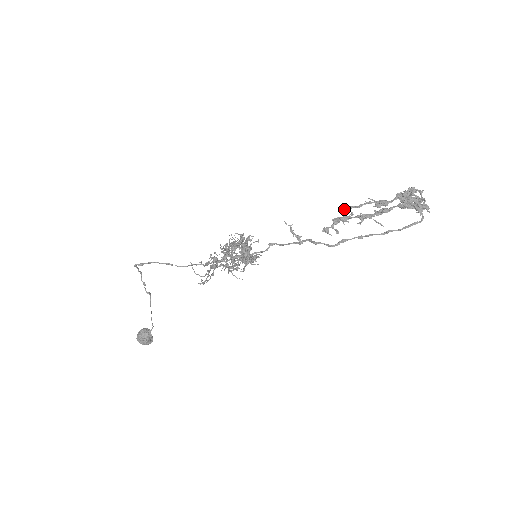
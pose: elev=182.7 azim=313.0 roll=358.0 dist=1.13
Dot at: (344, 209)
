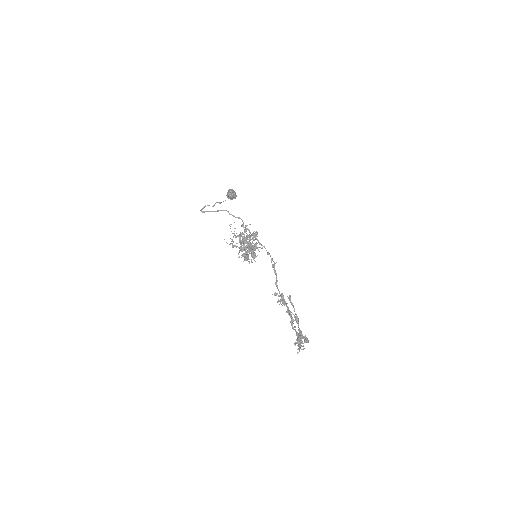
Dot at: occluded
